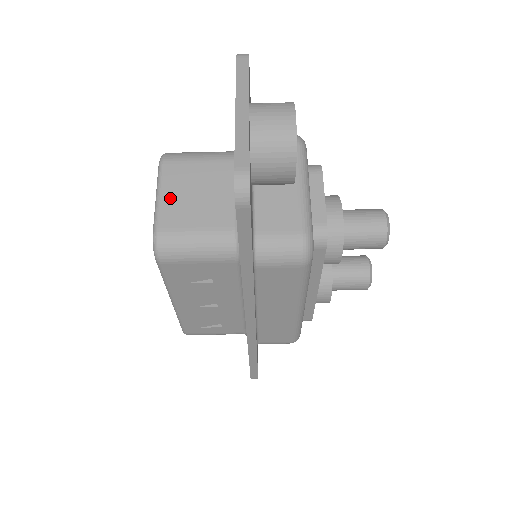
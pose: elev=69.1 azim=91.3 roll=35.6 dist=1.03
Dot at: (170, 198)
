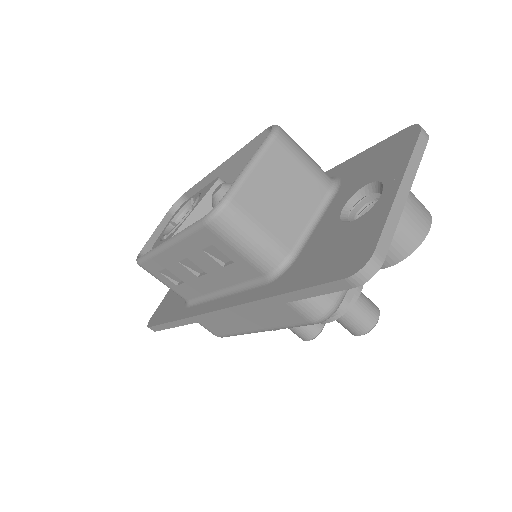
Dot at: (260, 178)
